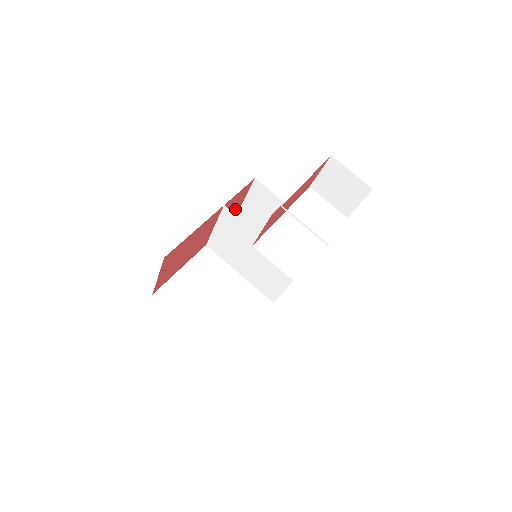
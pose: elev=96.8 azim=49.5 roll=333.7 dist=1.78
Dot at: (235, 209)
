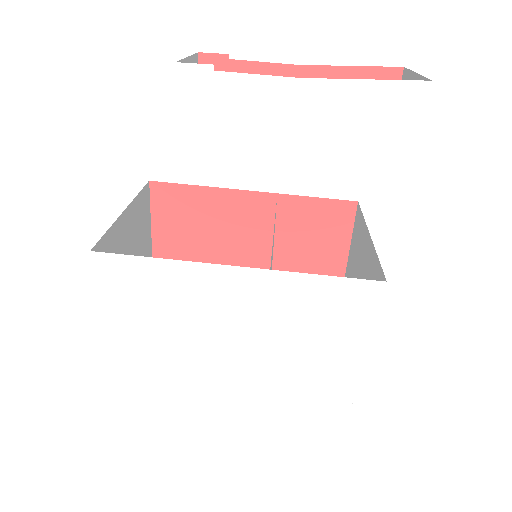
Dot at: (329, 261)
